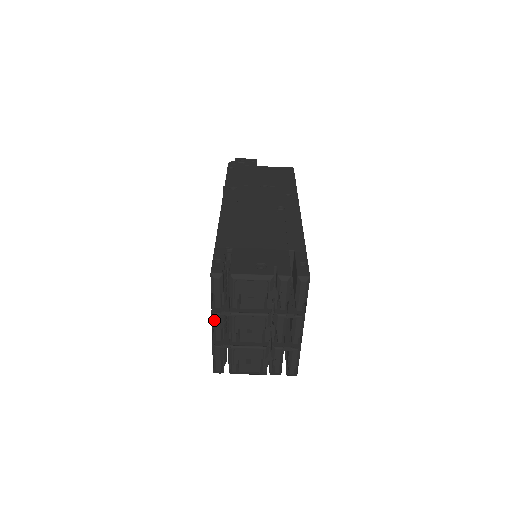
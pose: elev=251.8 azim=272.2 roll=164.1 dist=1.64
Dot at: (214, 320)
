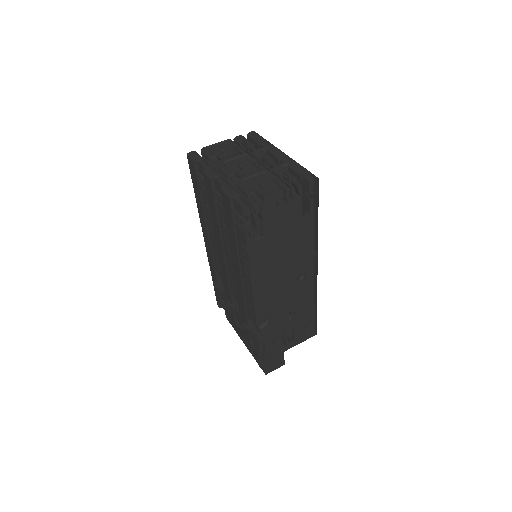
Dot at: (208, 171)
